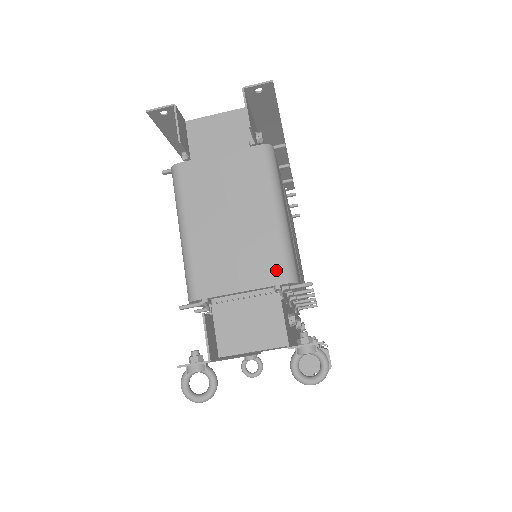
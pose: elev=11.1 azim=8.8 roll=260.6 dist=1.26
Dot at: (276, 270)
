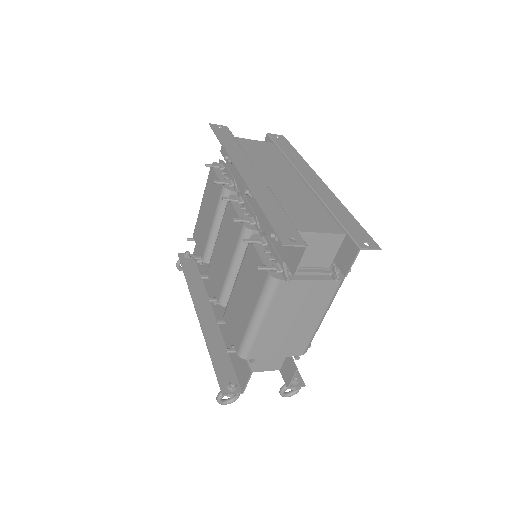
Dot at: (301, 349)
